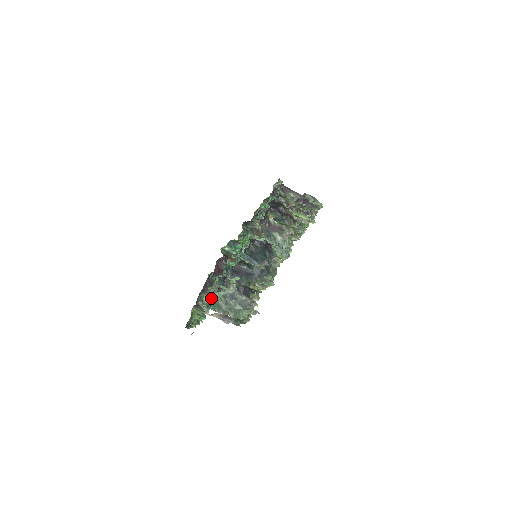
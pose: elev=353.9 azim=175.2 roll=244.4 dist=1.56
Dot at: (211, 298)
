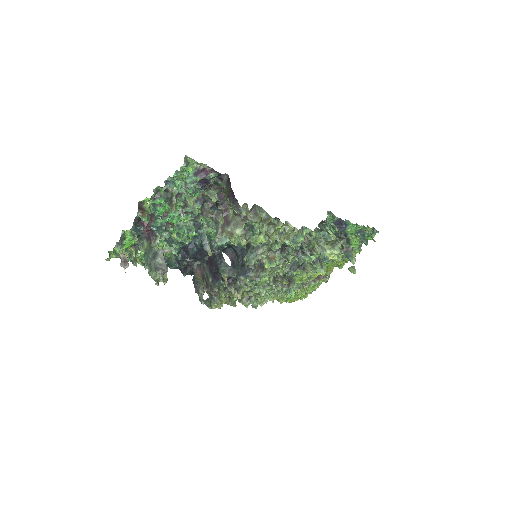
Dot at: (149, 248)
